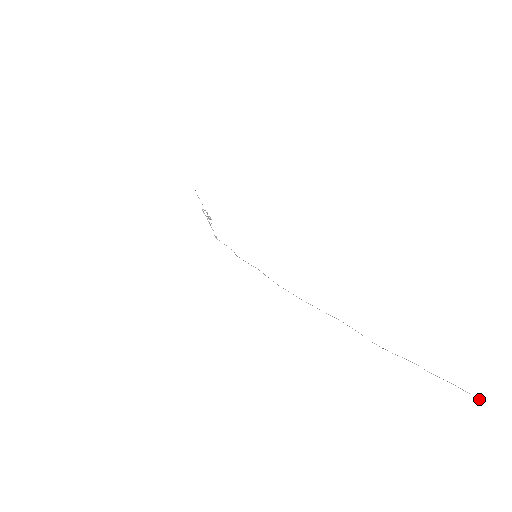
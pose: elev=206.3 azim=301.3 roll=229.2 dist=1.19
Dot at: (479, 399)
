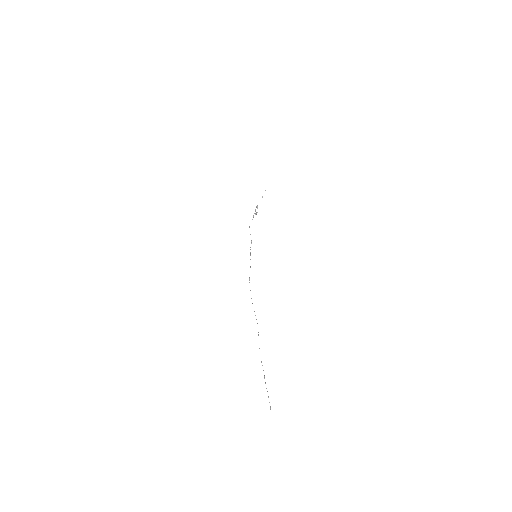
Dot at: occluded
